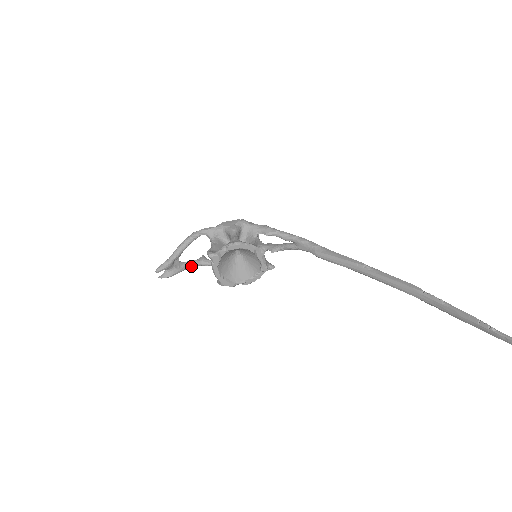
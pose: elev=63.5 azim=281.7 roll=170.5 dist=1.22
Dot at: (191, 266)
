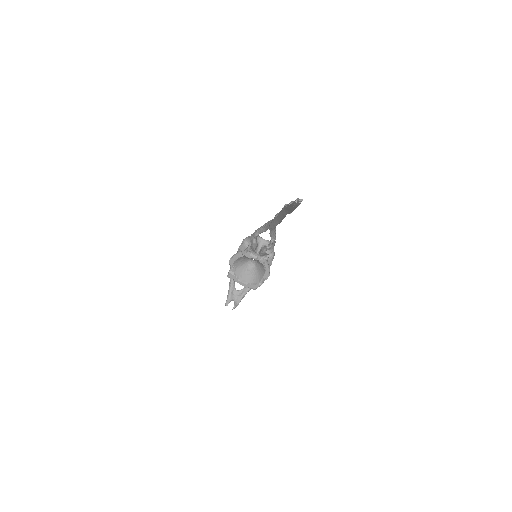
Dot at: (249, 288)
